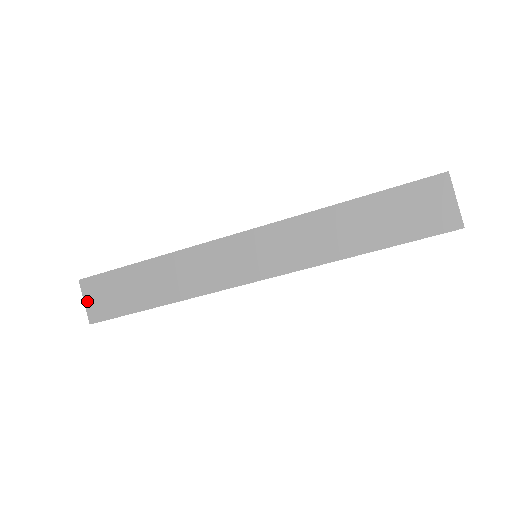
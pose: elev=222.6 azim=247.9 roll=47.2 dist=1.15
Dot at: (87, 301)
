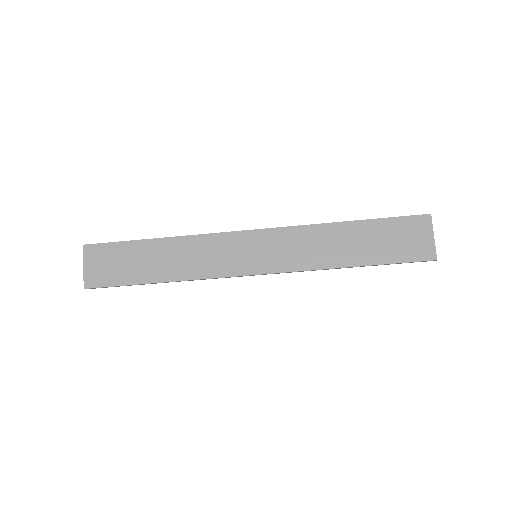
Dot at: (87, 266)
